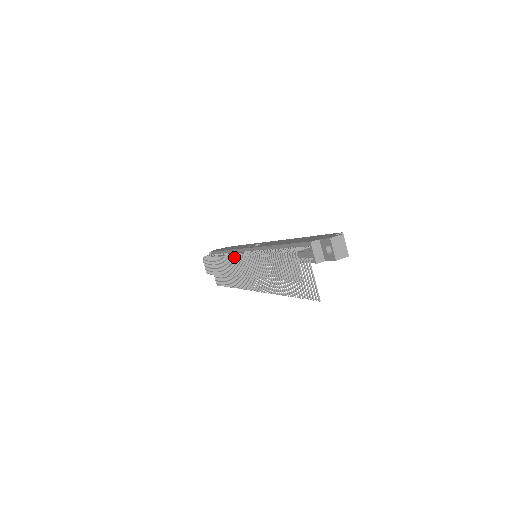
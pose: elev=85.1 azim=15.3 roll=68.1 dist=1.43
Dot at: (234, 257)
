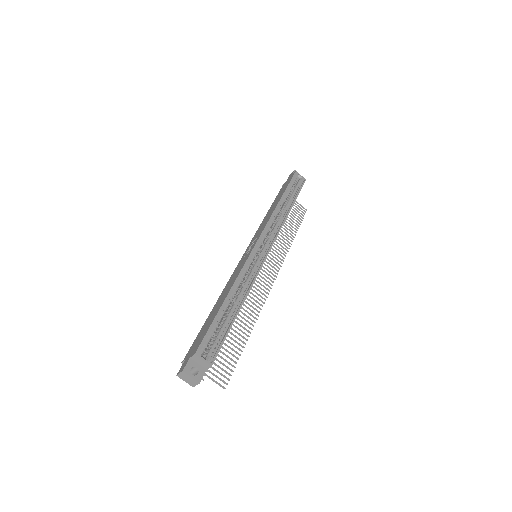
Dot at: occluded
